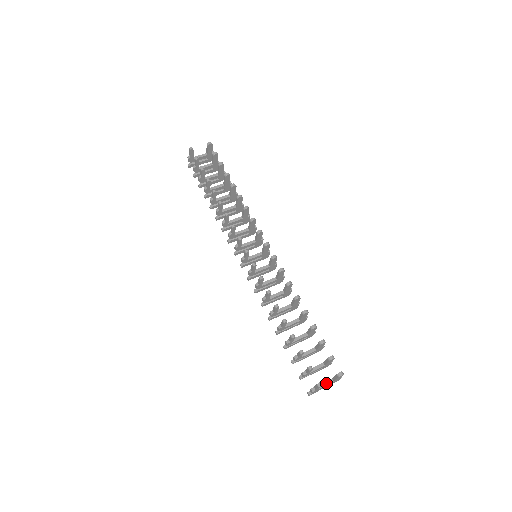
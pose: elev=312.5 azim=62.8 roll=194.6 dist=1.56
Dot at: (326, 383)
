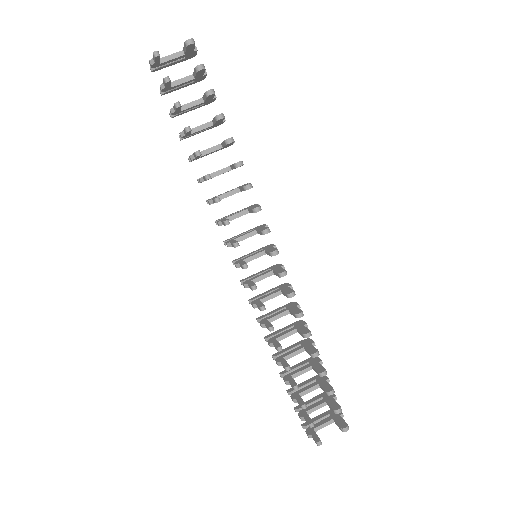
Dot at: (325, 424)
